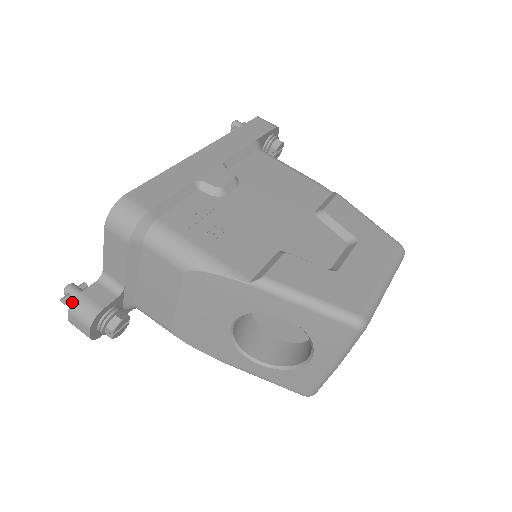
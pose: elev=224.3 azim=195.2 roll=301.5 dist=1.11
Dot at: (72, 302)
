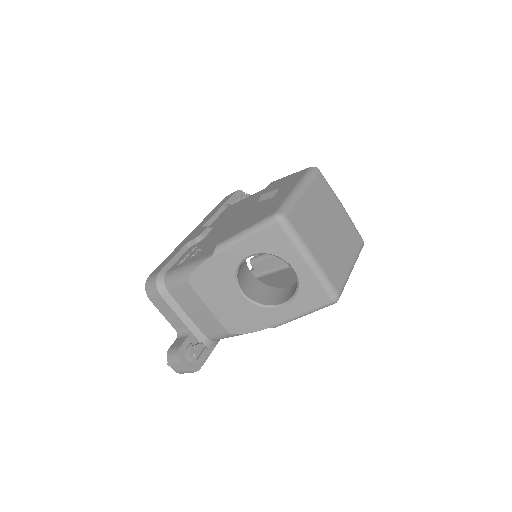
Dot at: (167, 357)
